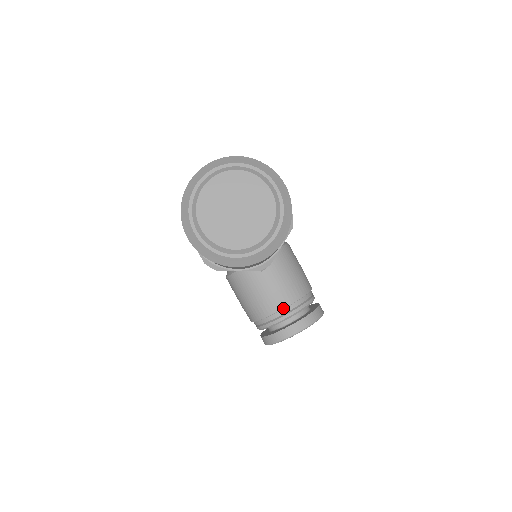
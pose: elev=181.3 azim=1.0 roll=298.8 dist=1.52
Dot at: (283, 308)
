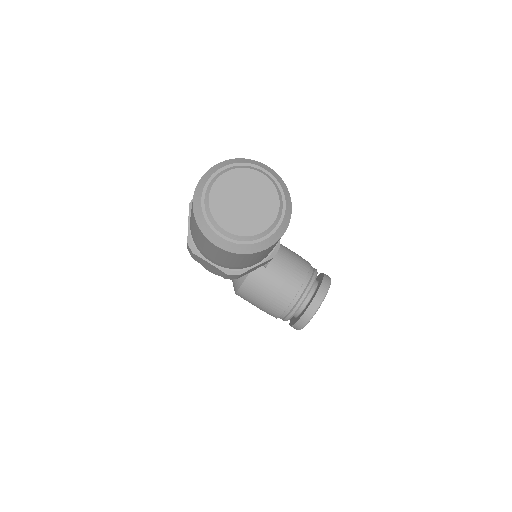
Dot at: (300, 287)
